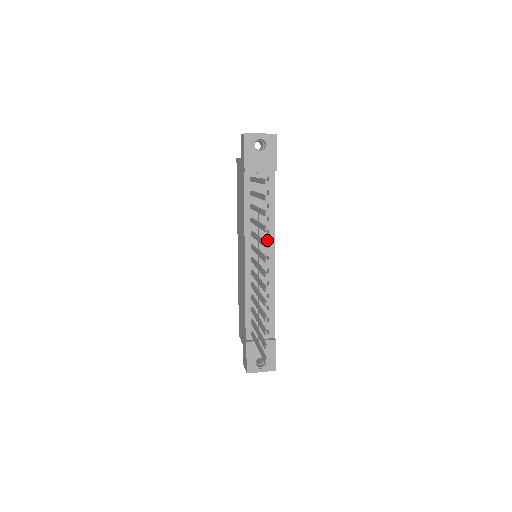
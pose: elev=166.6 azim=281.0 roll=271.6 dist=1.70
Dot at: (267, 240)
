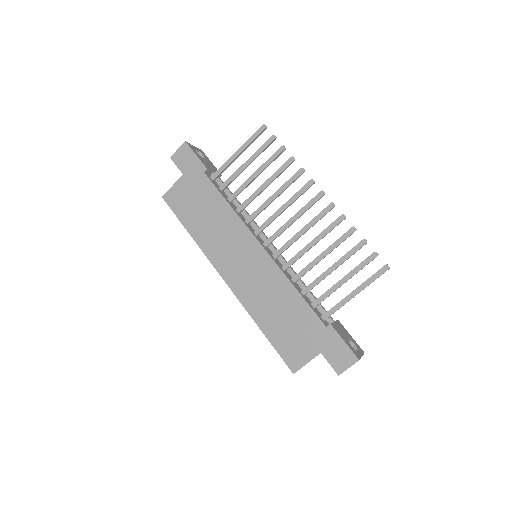
Dot at: occluded
